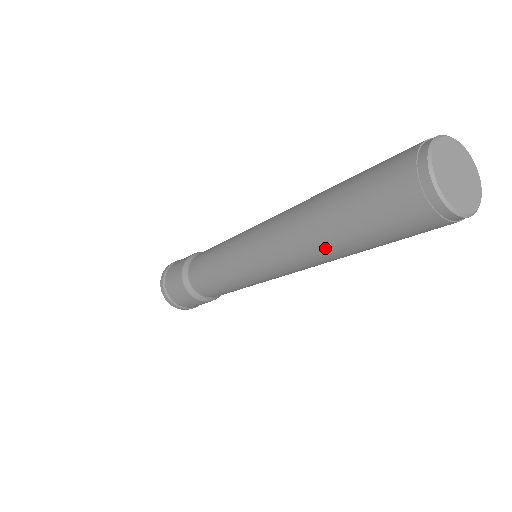
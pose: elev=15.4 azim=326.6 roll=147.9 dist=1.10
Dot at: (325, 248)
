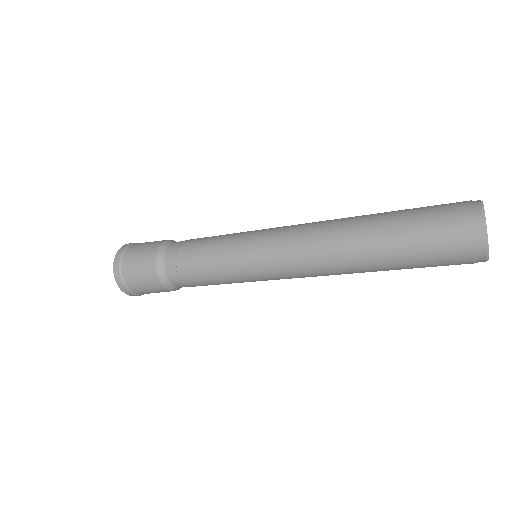
Dot at: occluded
